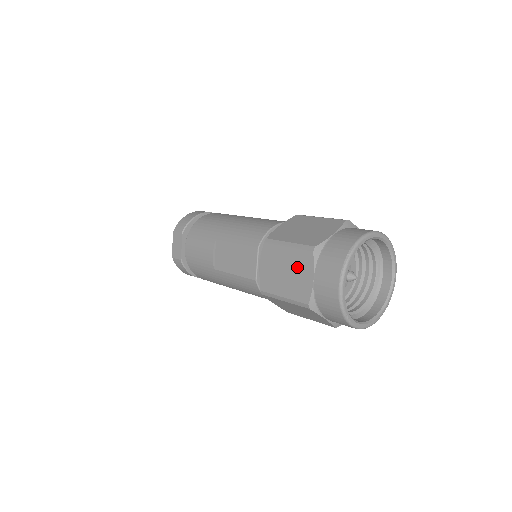
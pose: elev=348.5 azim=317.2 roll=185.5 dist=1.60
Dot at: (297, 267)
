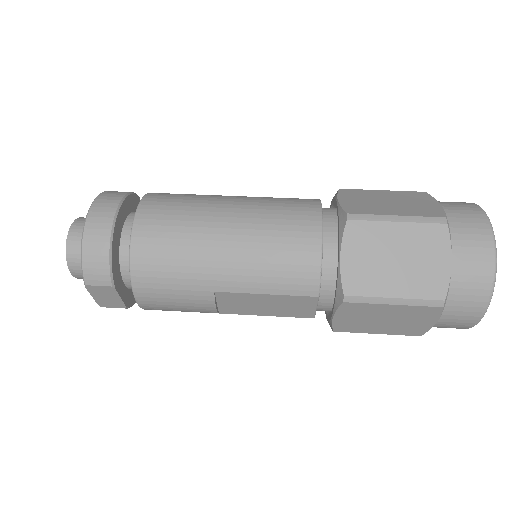
Dot at: (409, 317)
